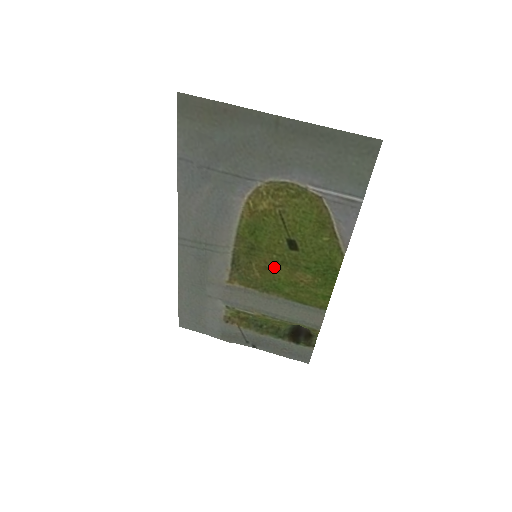
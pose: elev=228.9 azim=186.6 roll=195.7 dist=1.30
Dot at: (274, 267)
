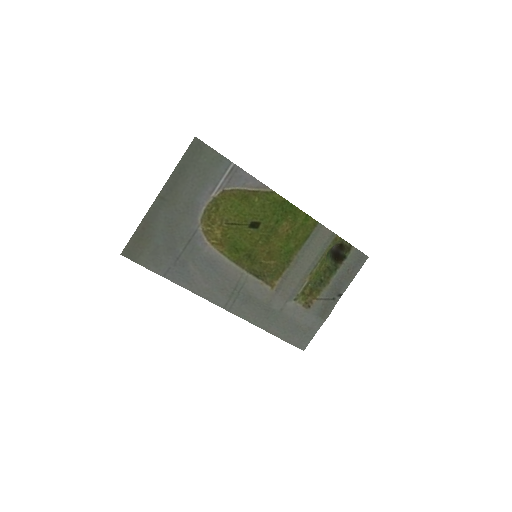
Dot at: (269, 247)
